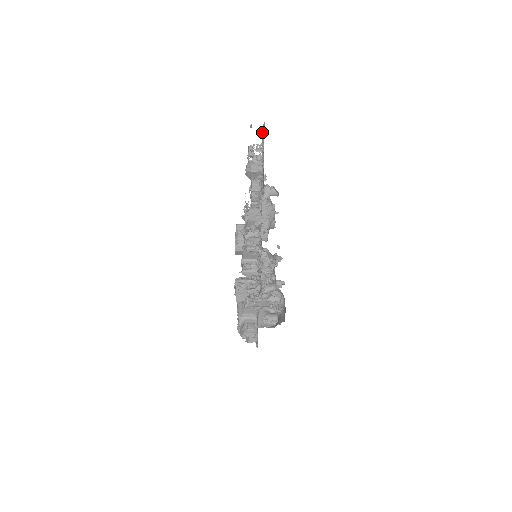
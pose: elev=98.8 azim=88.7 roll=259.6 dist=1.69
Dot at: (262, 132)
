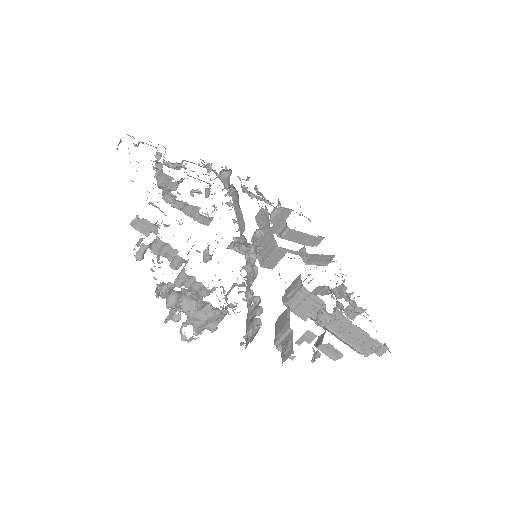
Dot at: occluded
